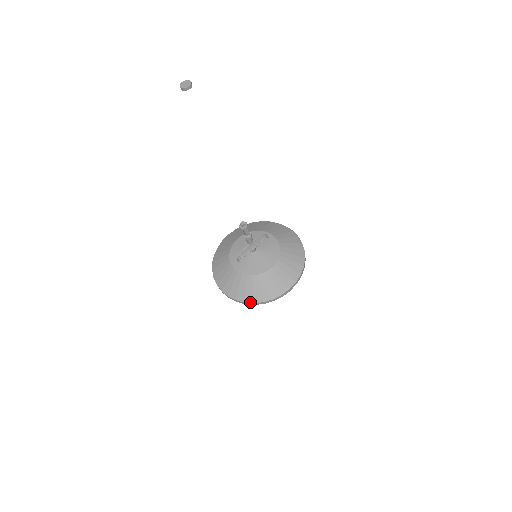
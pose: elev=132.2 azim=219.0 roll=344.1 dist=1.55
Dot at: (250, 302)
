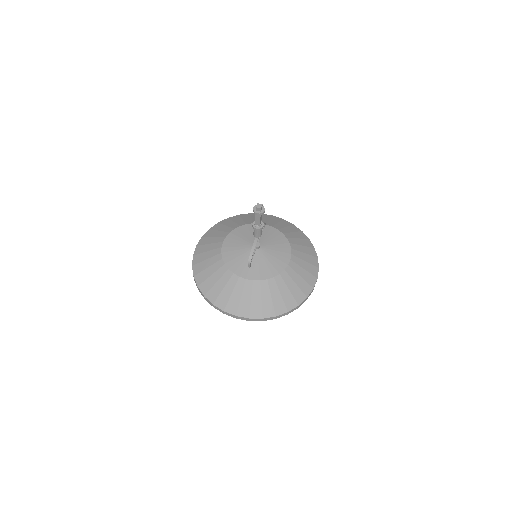
Dot at: (283, 312)
